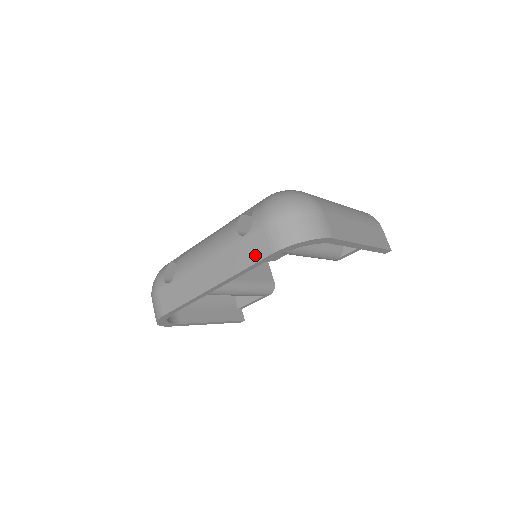
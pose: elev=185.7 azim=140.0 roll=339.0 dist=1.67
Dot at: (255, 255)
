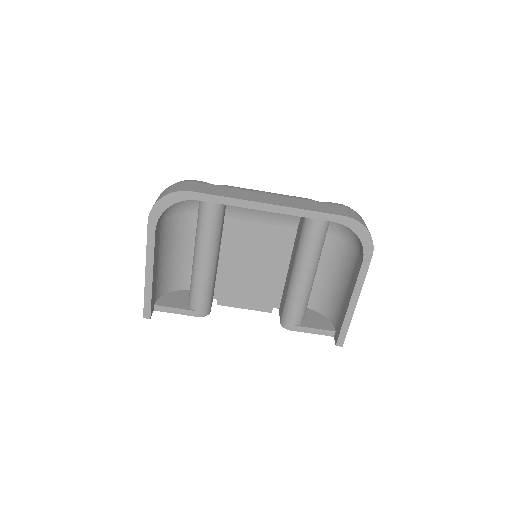
Dot at: (327, 210)
